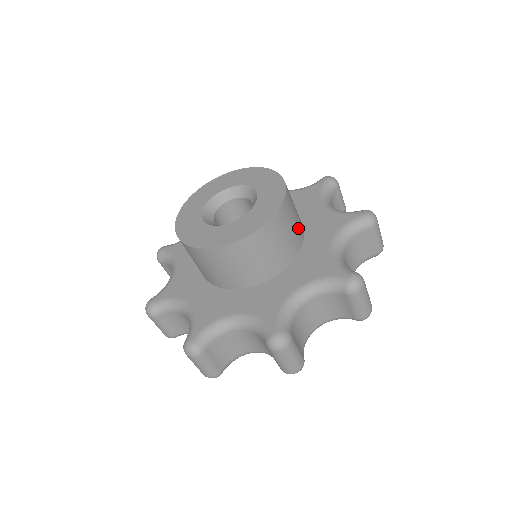
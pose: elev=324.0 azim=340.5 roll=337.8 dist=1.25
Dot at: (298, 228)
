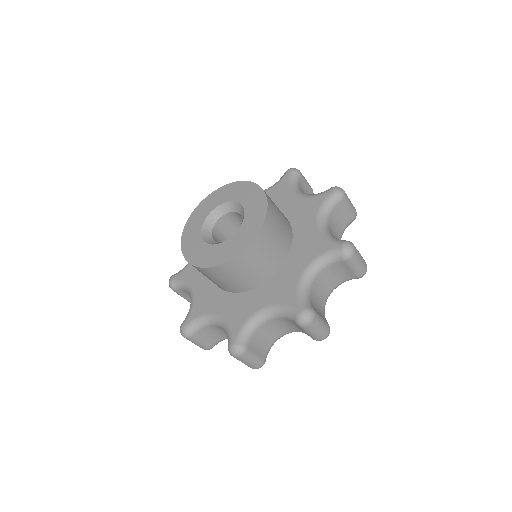
Dot at: occluded
